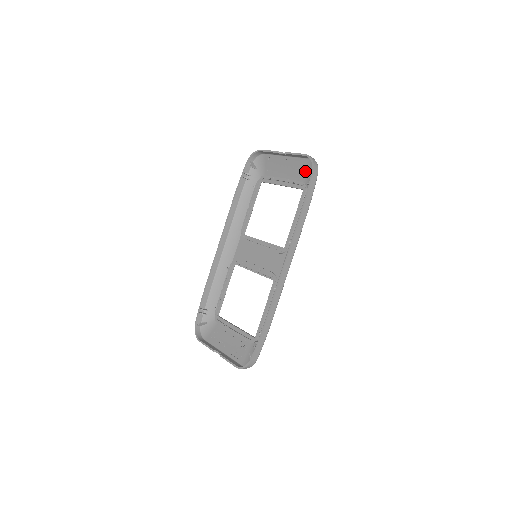
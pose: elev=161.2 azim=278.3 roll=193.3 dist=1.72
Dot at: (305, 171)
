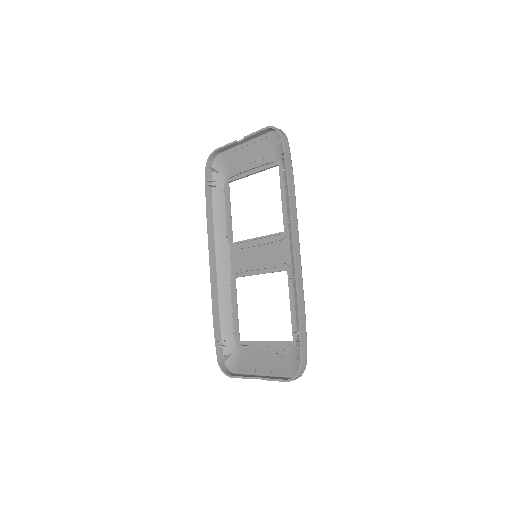
Dot at: (272, 146)
